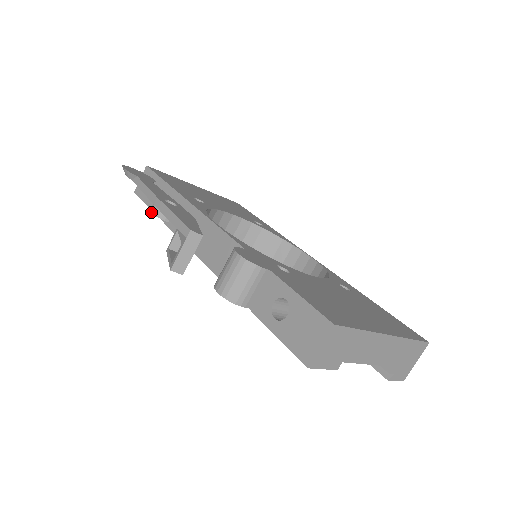
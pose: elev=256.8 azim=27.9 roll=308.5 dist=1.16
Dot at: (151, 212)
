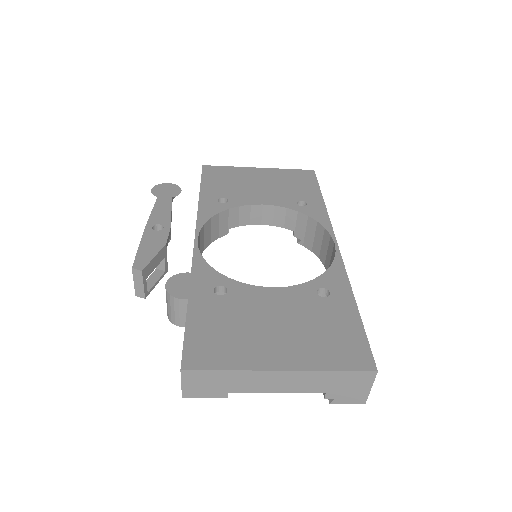
Dot at: occluded
